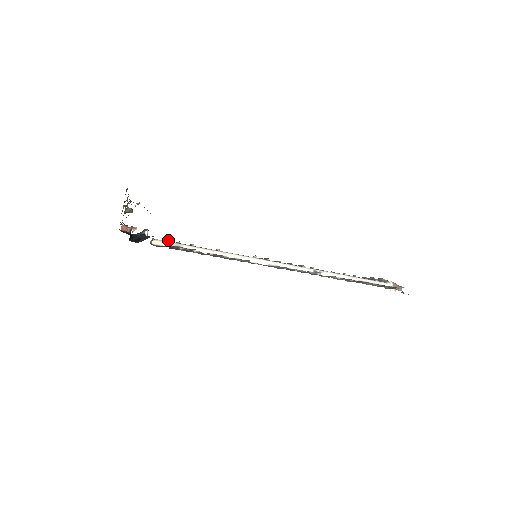
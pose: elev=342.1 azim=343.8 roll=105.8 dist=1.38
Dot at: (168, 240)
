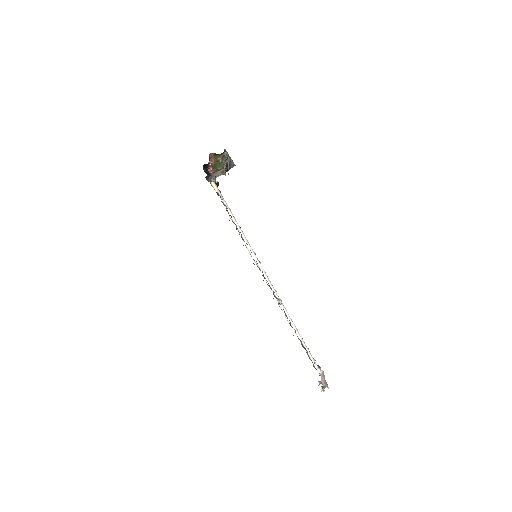
Dot at: occluded
